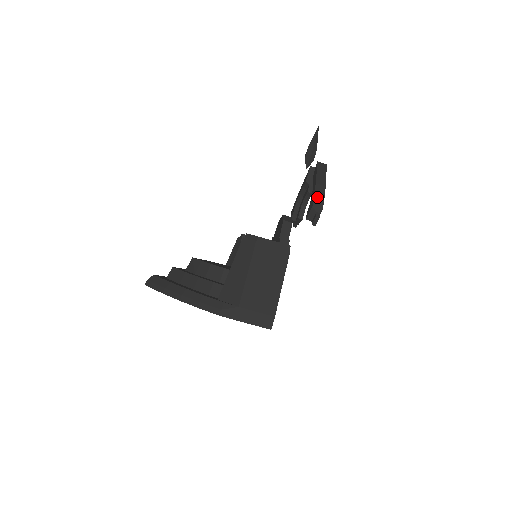
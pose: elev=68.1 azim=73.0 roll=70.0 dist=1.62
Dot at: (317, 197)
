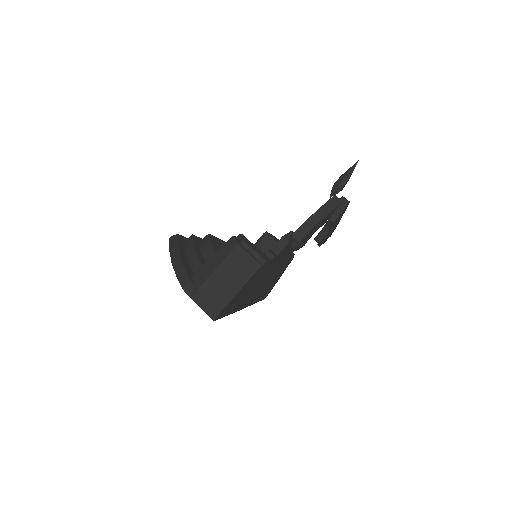
Dot at: (302, 229)
